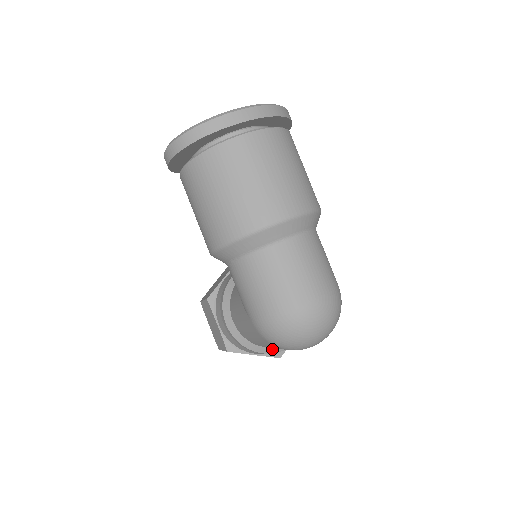
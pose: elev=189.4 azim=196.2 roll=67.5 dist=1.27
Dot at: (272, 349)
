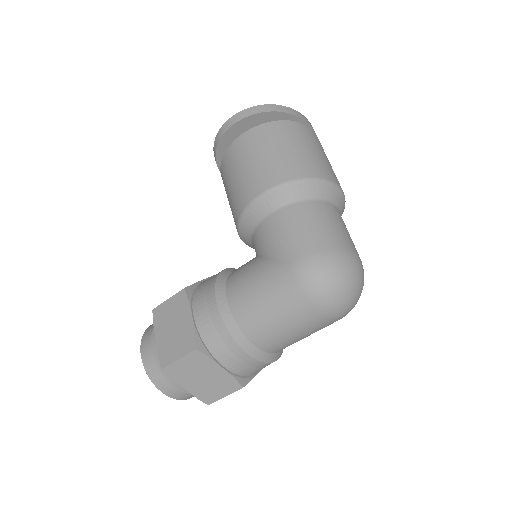
Dot at: (257, 351)
